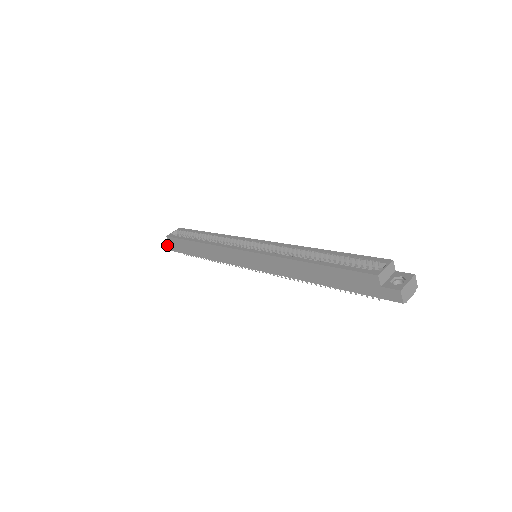
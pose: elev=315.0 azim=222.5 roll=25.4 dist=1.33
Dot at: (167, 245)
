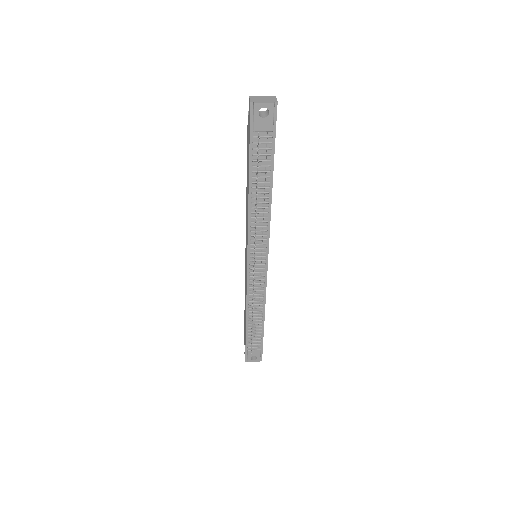
Dot at: occluded
